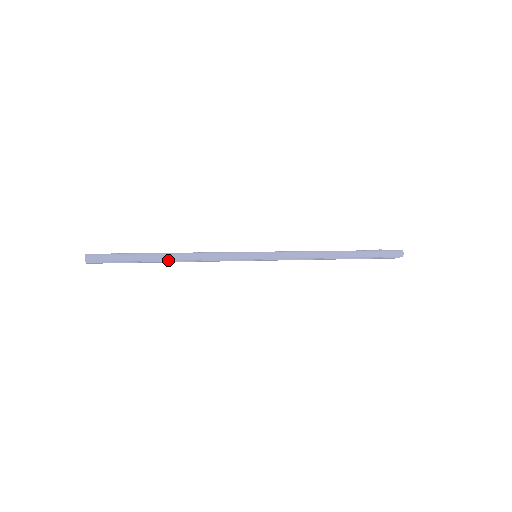
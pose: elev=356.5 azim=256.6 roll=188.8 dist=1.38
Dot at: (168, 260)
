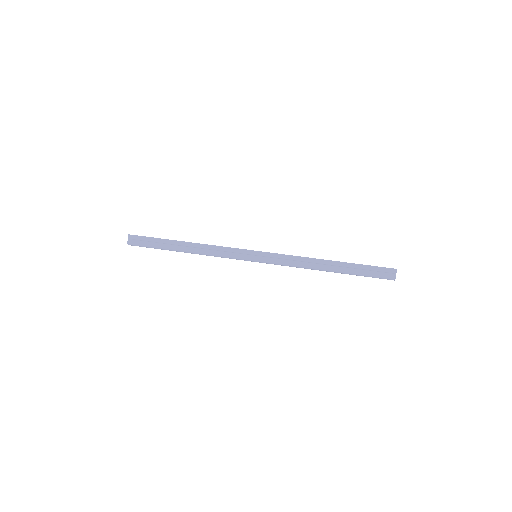
Dot at: occluded
